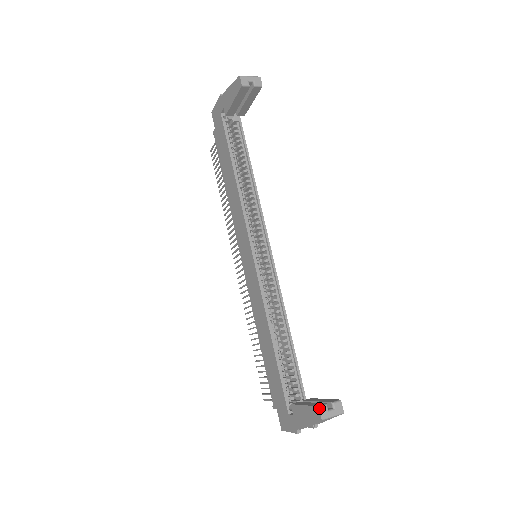
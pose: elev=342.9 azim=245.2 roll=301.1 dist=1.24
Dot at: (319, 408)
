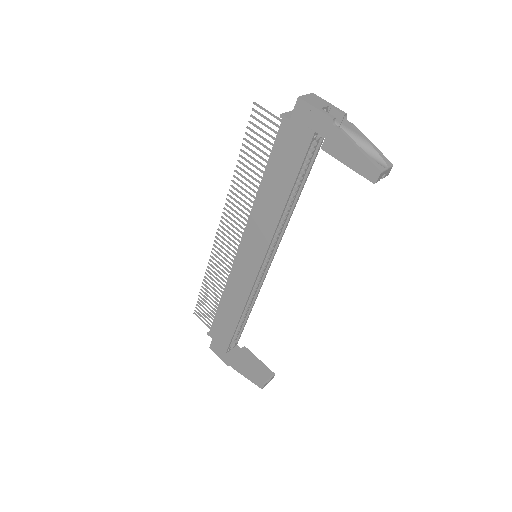
Dot at: (264, 385)
